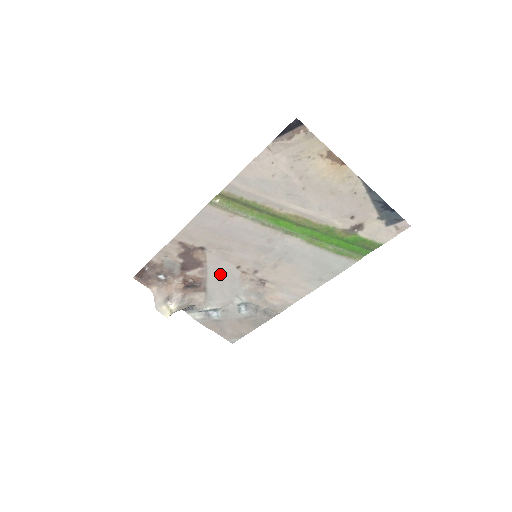
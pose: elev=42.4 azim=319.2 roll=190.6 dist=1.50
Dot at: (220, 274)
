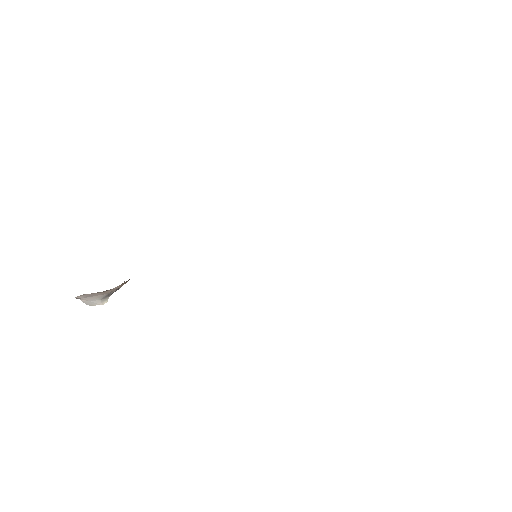
Dot at: occluded
